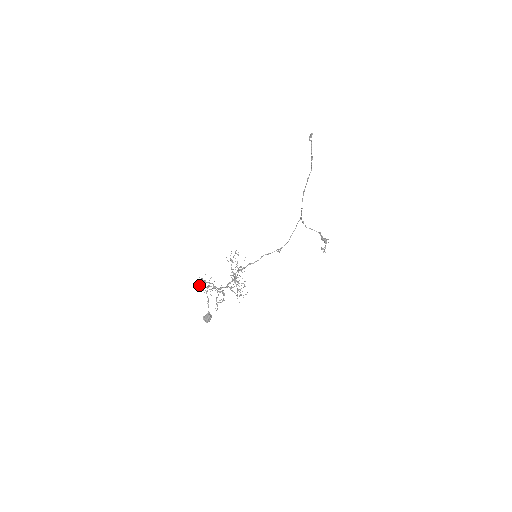
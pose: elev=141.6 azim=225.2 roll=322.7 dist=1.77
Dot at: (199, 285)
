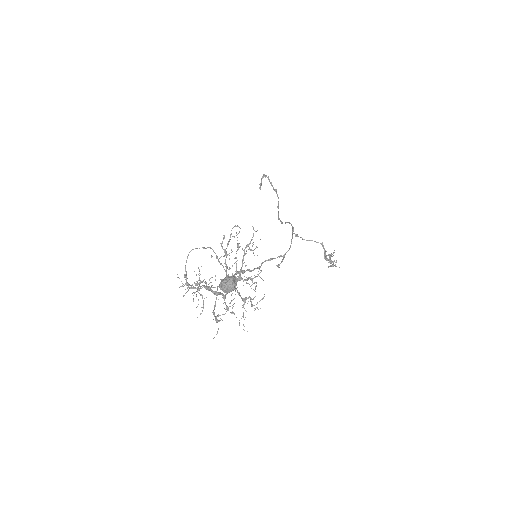
Dot at: (185, 270)
